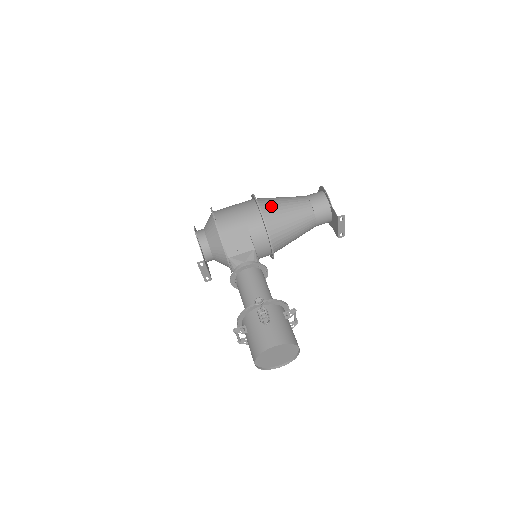
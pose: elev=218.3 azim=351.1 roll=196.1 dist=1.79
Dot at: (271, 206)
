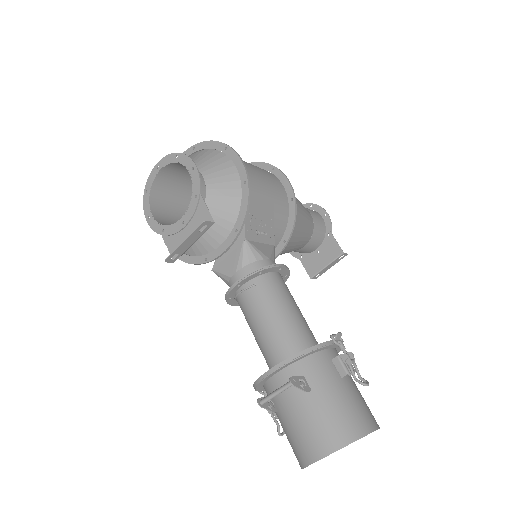
Dot at: occluded
